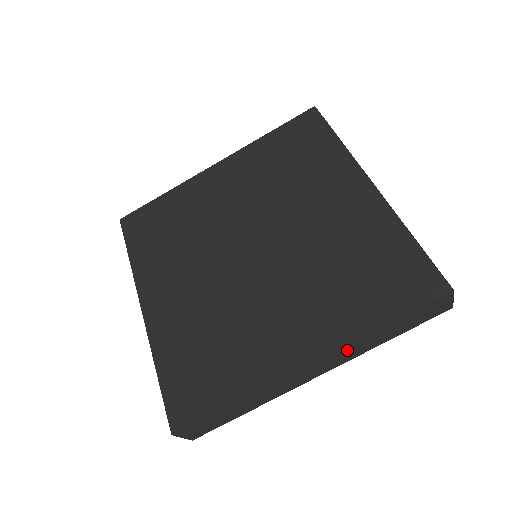
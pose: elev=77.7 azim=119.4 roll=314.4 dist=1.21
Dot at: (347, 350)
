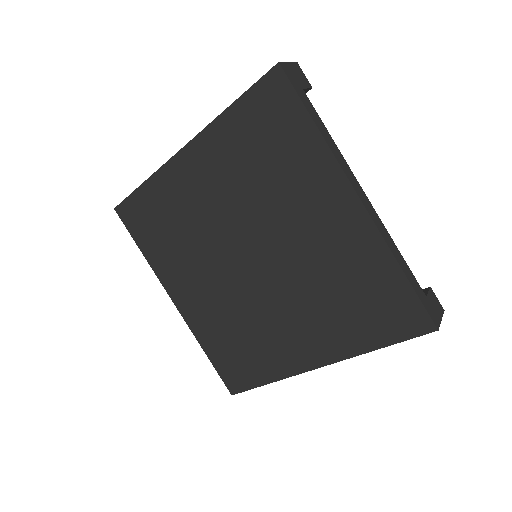
Dot at: occluded
